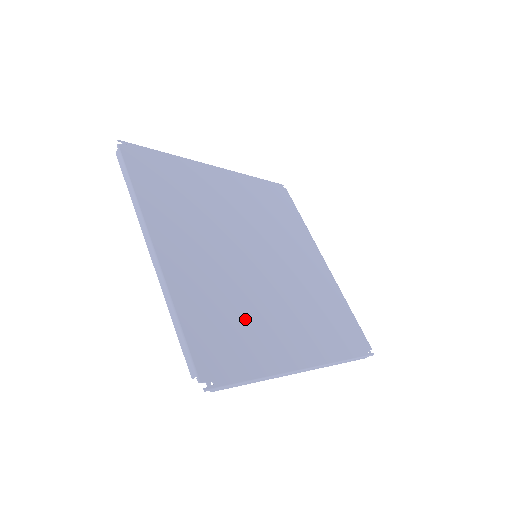
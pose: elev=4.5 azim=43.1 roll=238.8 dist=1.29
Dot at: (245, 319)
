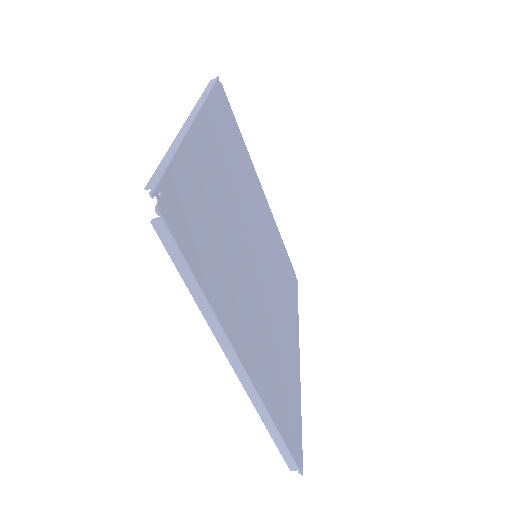
Dot at: (282, 360)
